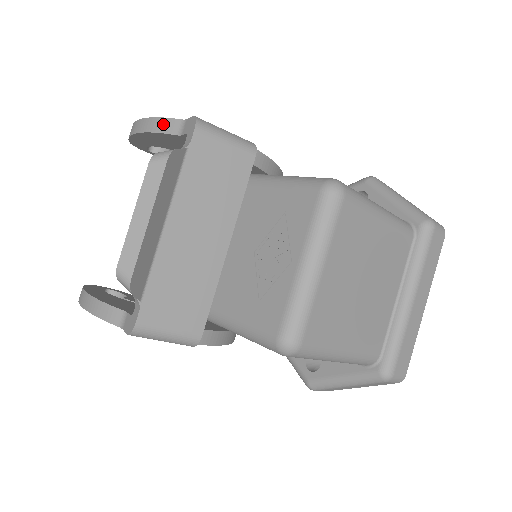
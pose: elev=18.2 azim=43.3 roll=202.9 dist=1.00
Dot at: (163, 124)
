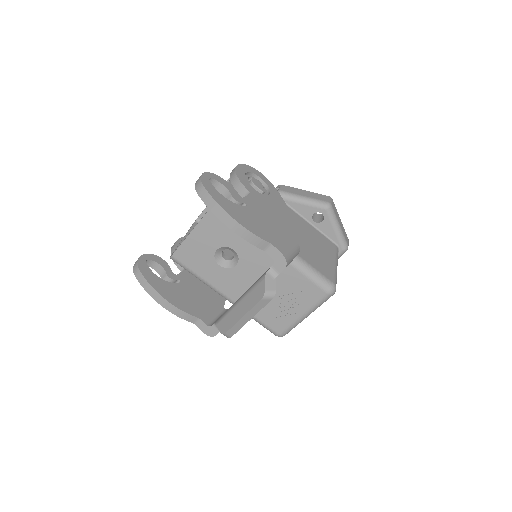
Dot at: (255, 240)
